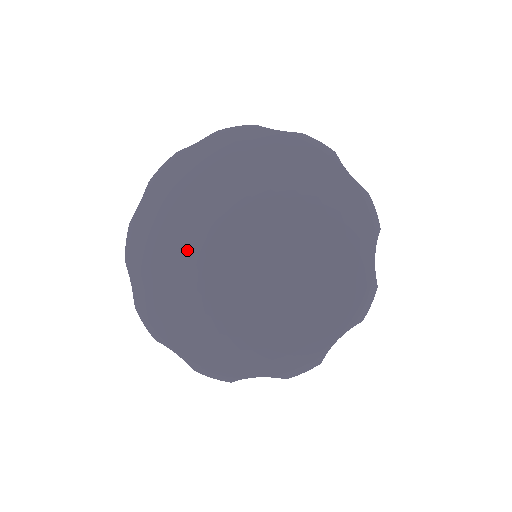
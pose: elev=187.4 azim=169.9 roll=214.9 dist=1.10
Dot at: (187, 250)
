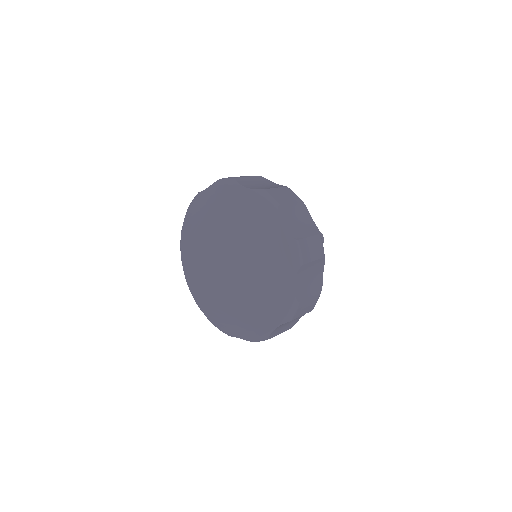
Dot at: (205, 239)
